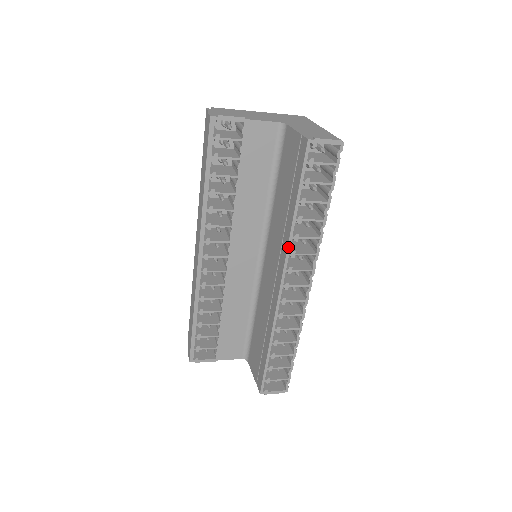
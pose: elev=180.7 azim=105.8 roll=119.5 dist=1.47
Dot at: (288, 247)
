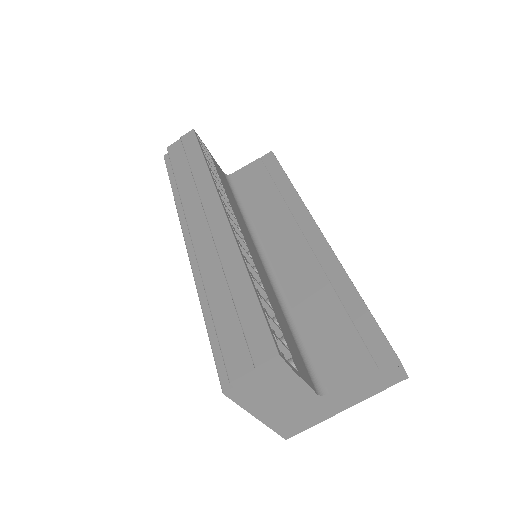
Dot at: occluded
